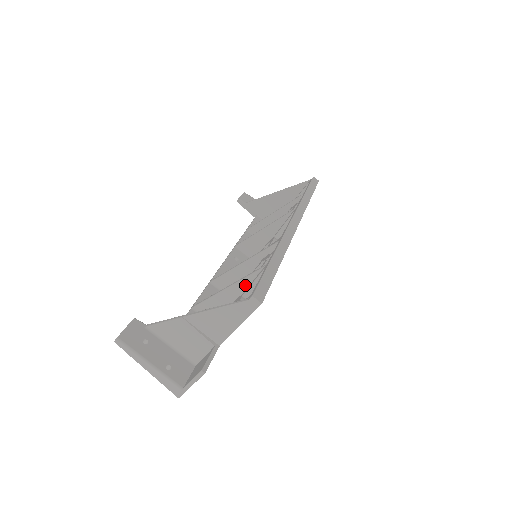
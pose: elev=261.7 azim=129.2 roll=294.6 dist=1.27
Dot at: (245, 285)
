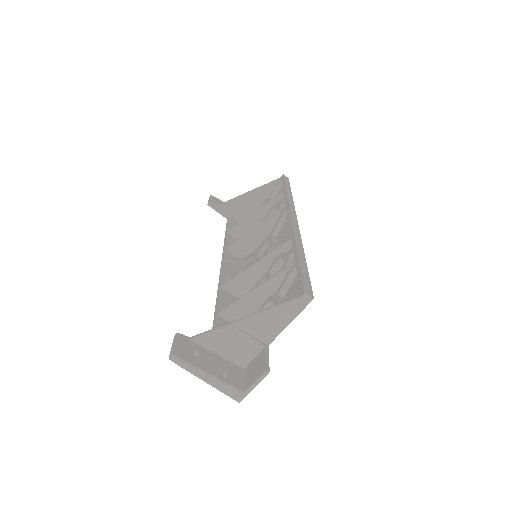
Dot at: (273, 284)
